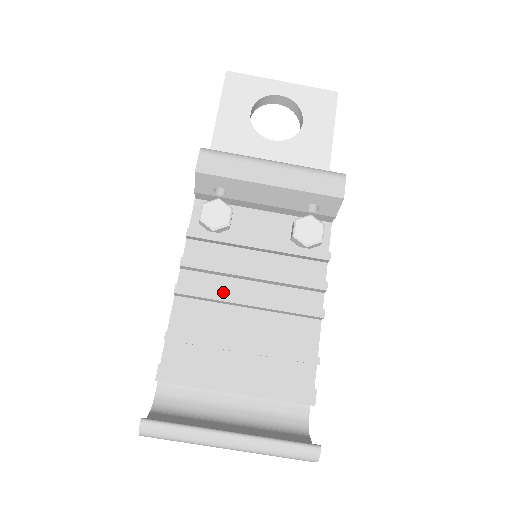
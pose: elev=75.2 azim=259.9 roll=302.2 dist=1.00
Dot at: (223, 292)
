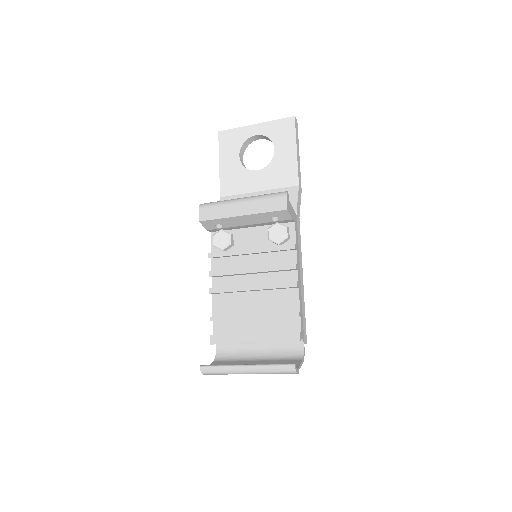
Dot at: (235, 286)
